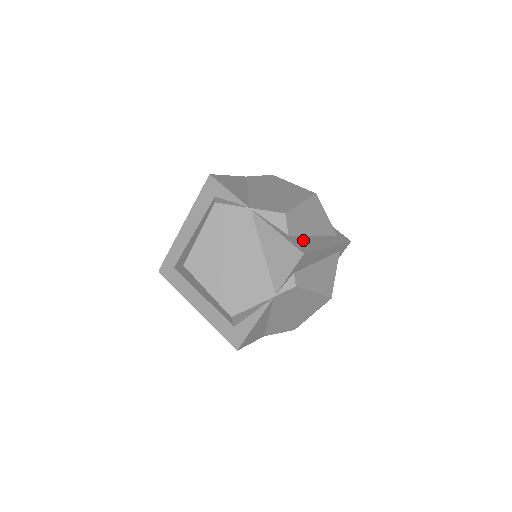
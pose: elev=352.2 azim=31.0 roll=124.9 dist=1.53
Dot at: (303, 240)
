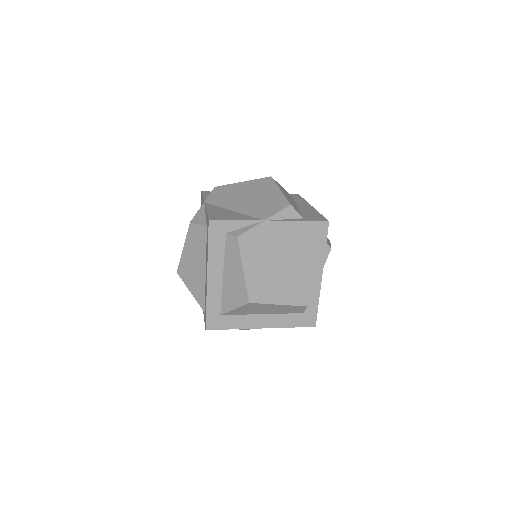
Dot at: (308, 214)
